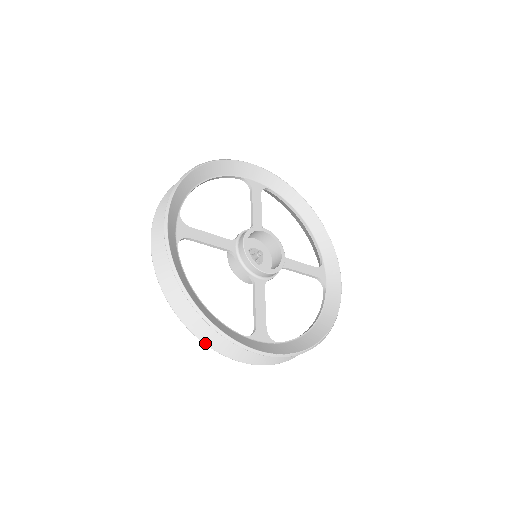
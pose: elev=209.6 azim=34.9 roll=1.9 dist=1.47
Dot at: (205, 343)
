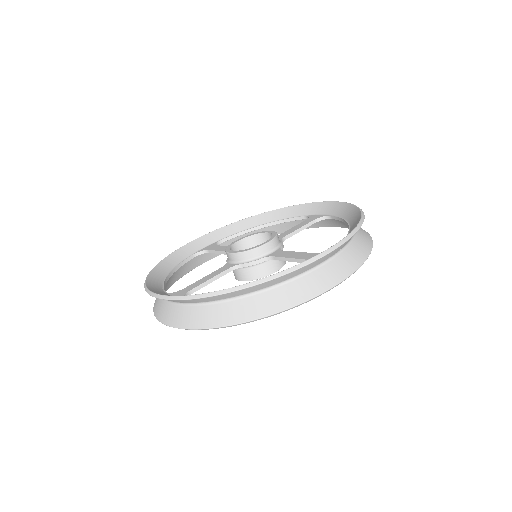
Dot at: (289, 308)
